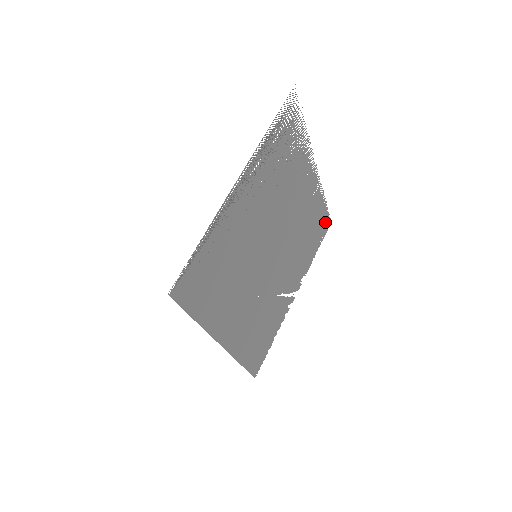
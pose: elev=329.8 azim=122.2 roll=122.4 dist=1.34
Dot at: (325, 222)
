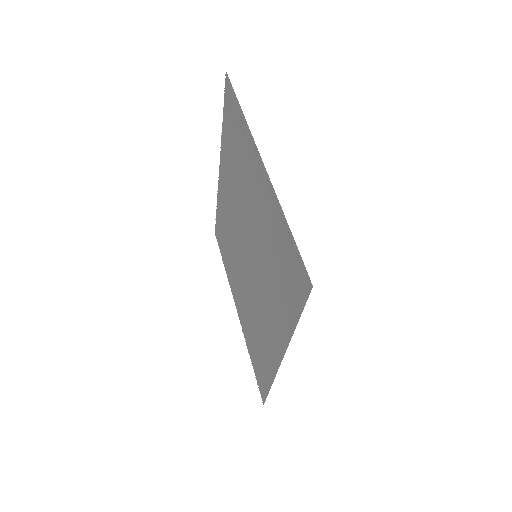
Dot at: (218, 231)
